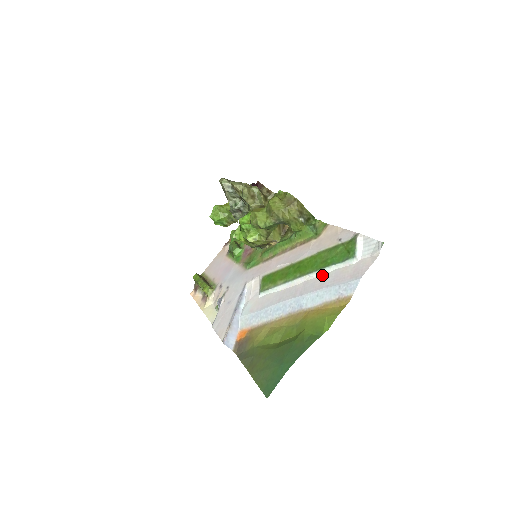
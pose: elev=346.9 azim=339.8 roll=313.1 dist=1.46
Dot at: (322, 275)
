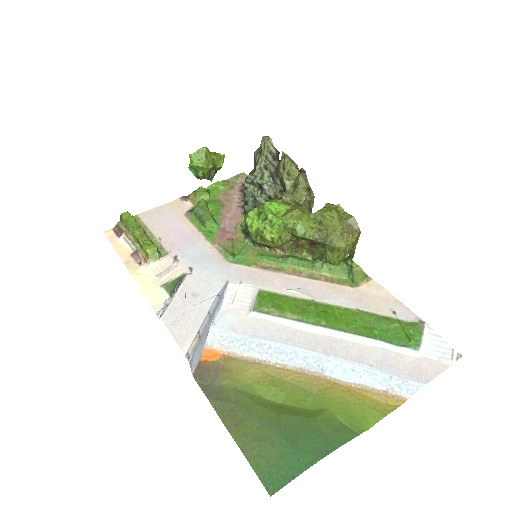
Dot at: (361, 344)
